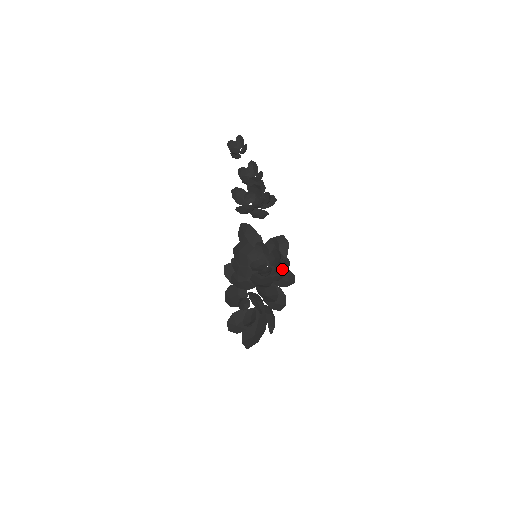
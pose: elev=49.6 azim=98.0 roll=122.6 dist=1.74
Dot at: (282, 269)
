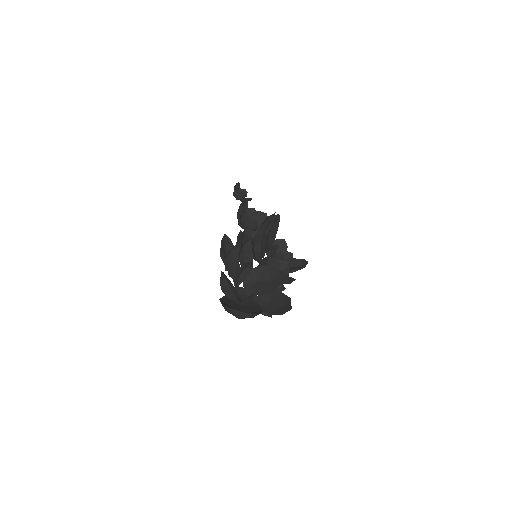
Dot at: (288, 280)
